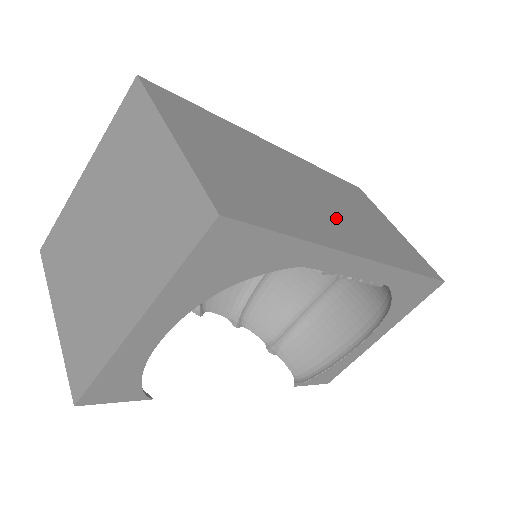
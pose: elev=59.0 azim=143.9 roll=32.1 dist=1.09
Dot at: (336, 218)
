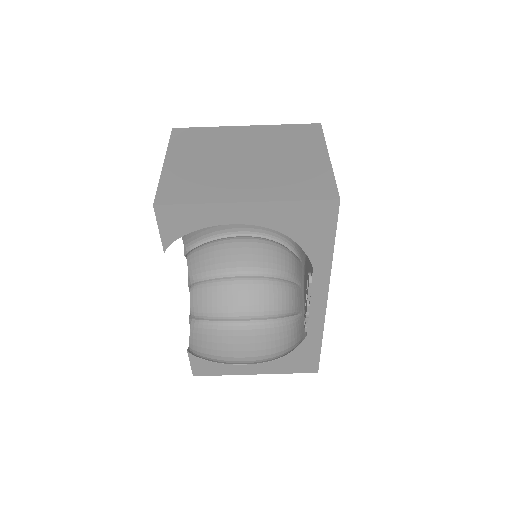
Dot at: occluded
